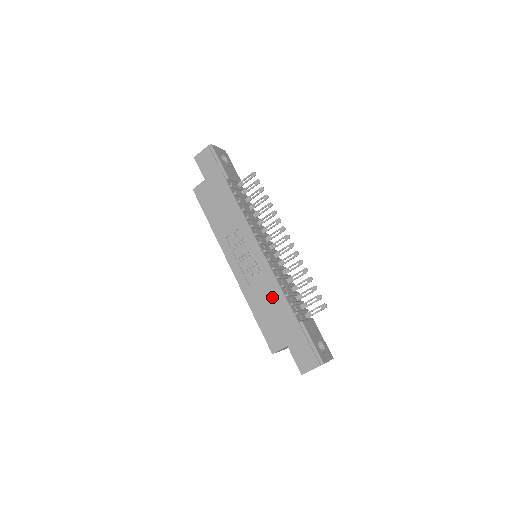
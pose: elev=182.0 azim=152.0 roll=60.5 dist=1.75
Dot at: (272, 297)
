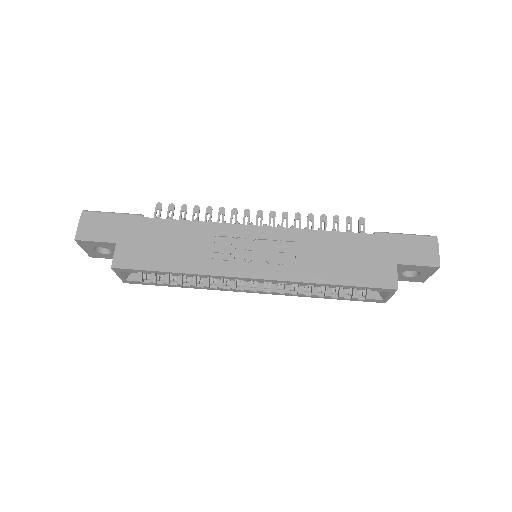
Dot at: (327, 247)
